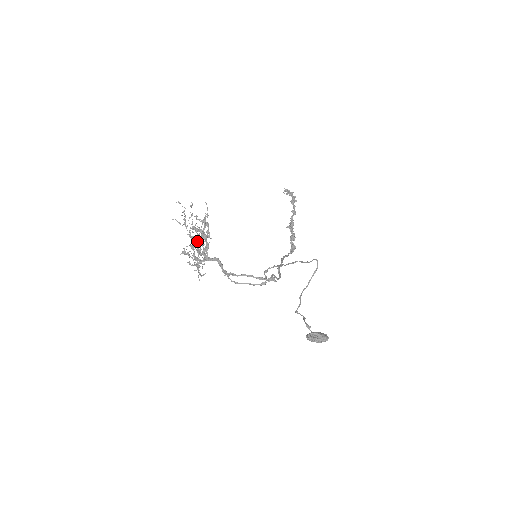
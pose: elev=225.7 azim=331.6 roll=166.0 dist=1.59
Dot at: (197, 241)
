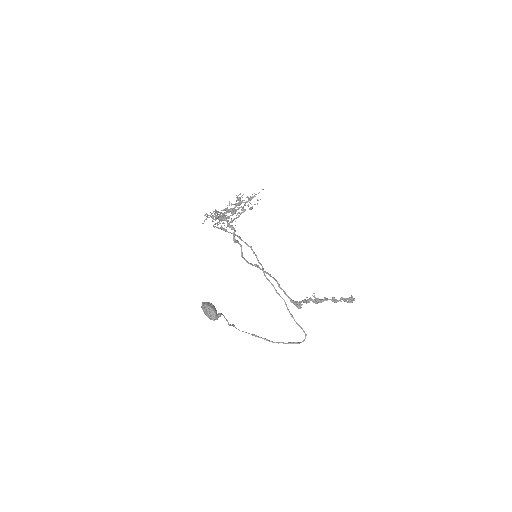
Dot at: occluded
